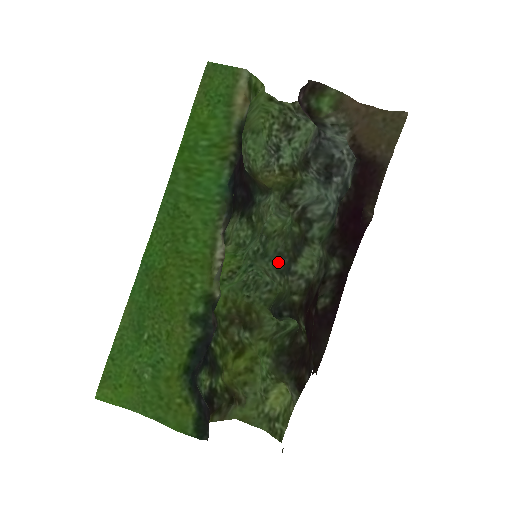
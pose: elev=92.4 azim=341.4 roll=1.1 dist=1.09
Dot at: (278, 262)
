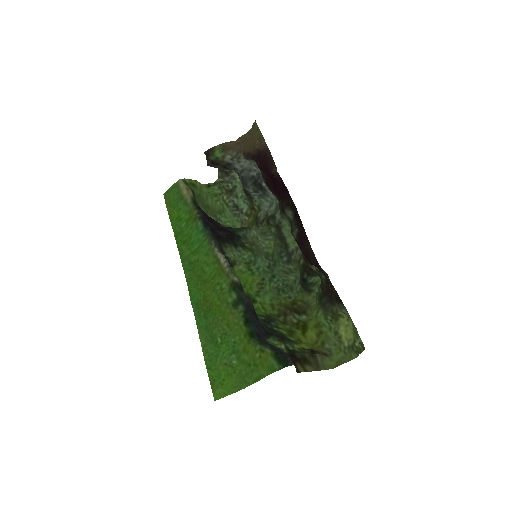
Dot at: (282, 258)
